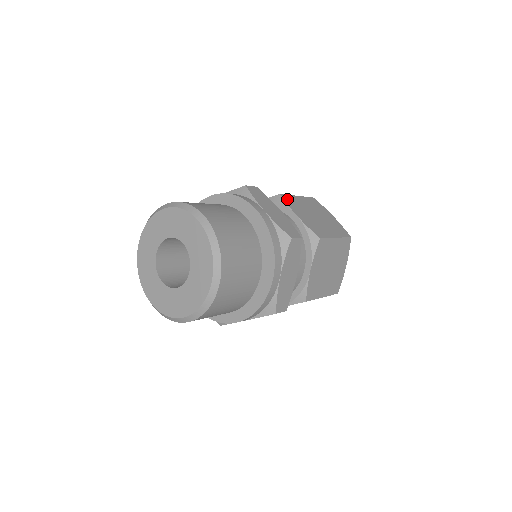
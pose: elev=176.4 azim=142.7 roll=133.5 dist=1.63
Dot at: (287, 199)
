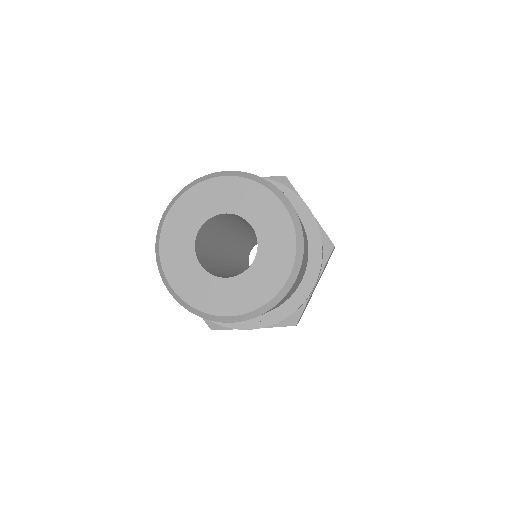
Dot at: occluded
